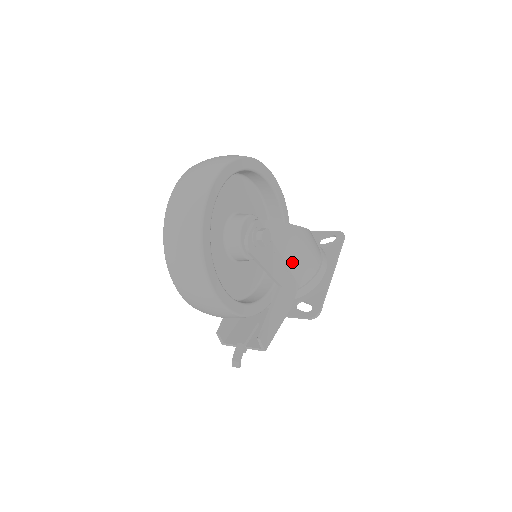
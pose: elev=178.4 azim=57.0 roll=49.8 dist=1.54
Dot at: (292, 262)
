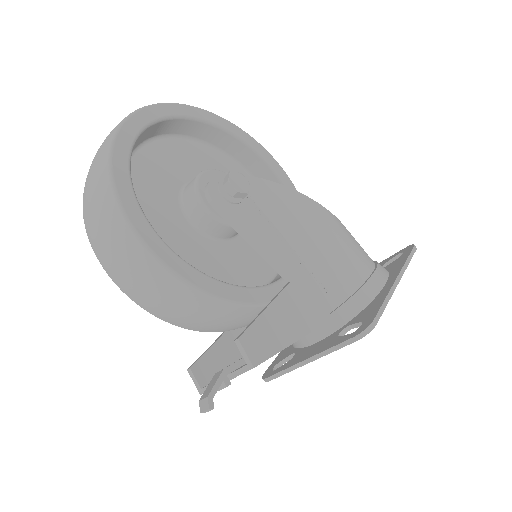
Dot at: (311, 252)
